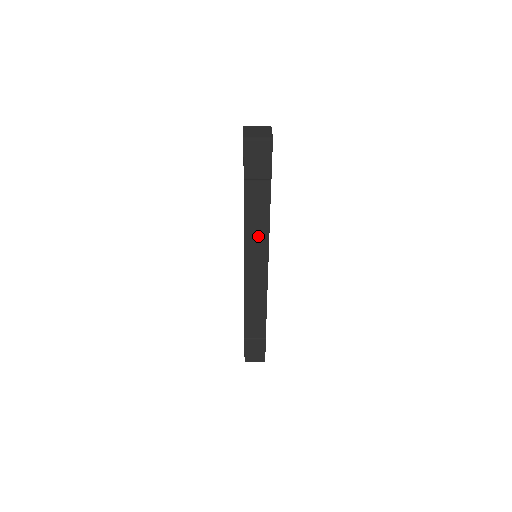
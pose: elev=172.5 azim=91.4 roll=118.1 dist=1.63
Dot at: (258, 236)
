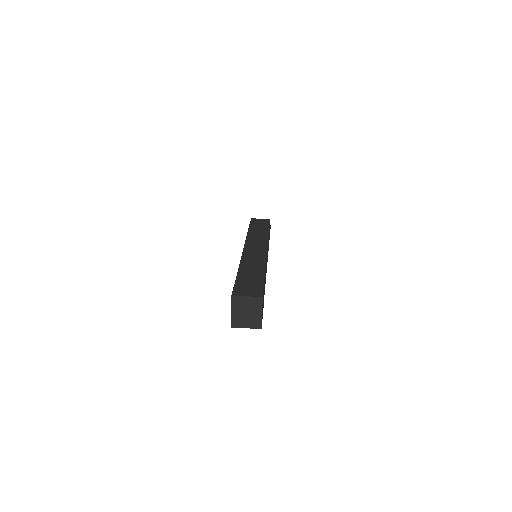
Dot at: occluded
